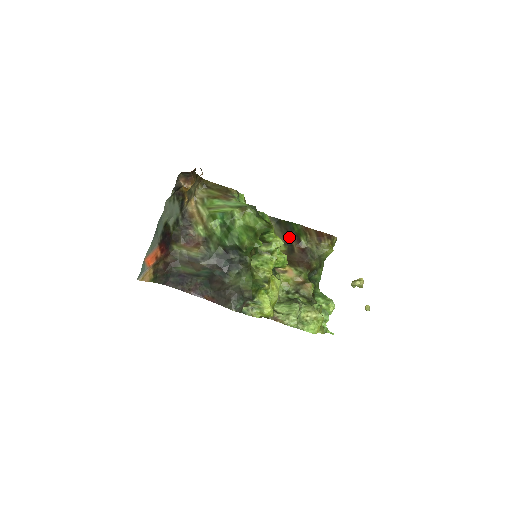
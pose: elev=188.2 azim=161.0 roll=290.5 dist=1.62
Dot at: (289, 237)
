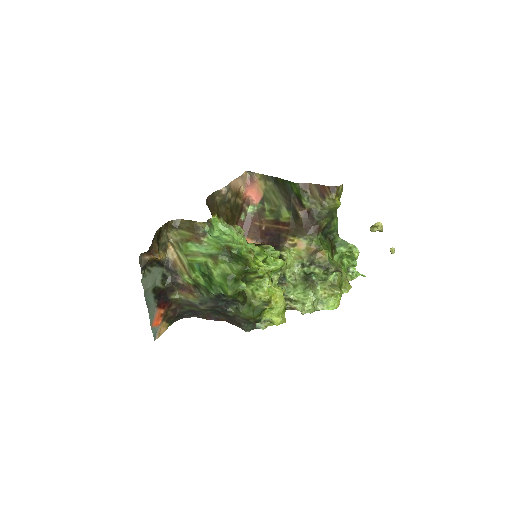
Dot at: (290, 201)
